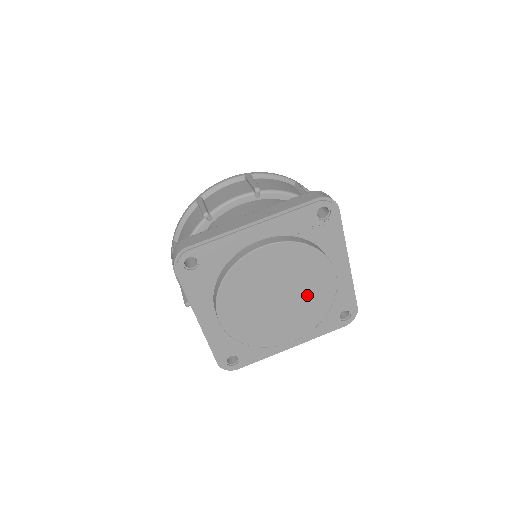
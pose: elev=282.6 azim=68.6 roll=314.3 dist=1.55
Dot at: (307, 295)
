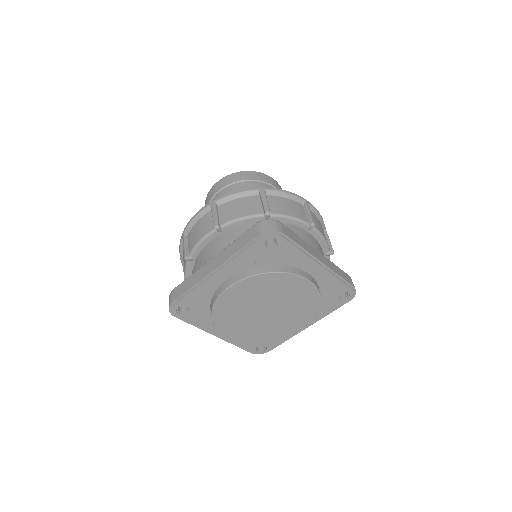
Dot at: (292, 301)
